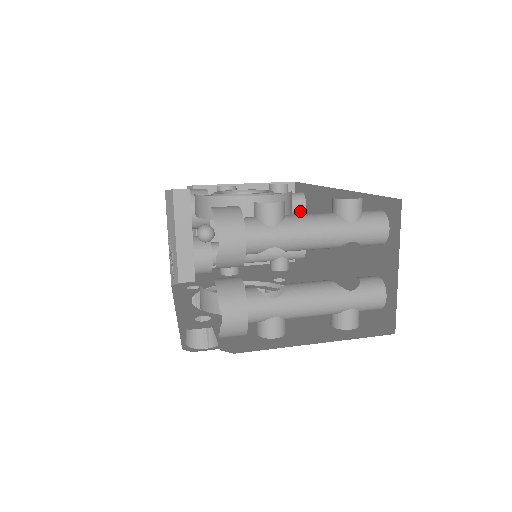
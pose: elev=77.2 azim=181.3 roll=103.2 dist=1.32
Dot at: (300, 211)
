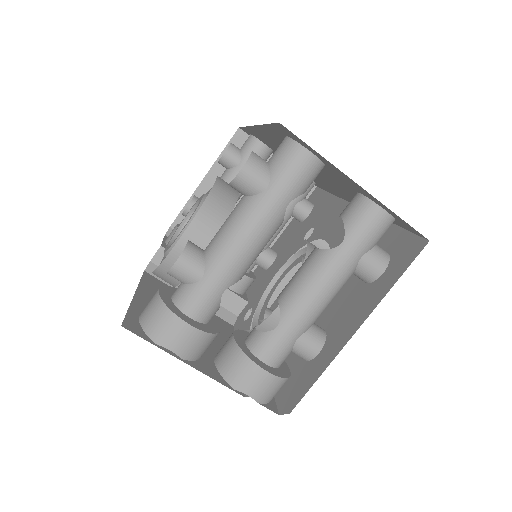
Dot at: (265, 153)
